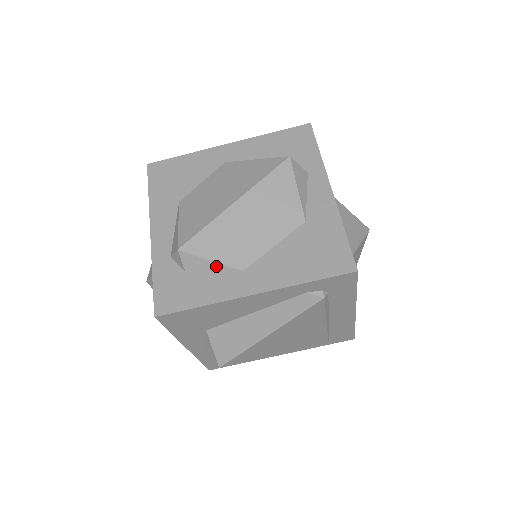
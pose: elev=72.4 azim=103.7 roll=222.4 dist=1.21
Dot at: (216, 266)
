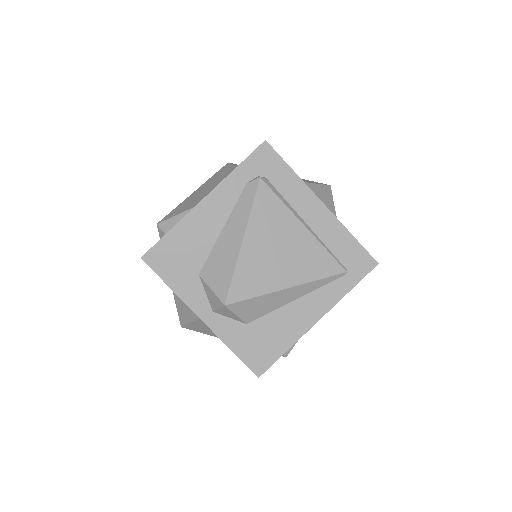
Dot at: (183, 215)
